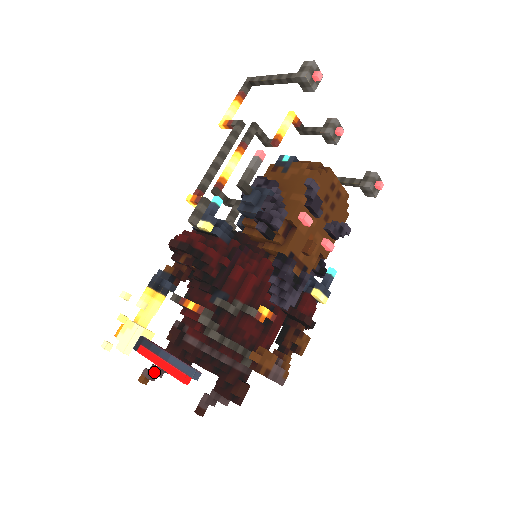
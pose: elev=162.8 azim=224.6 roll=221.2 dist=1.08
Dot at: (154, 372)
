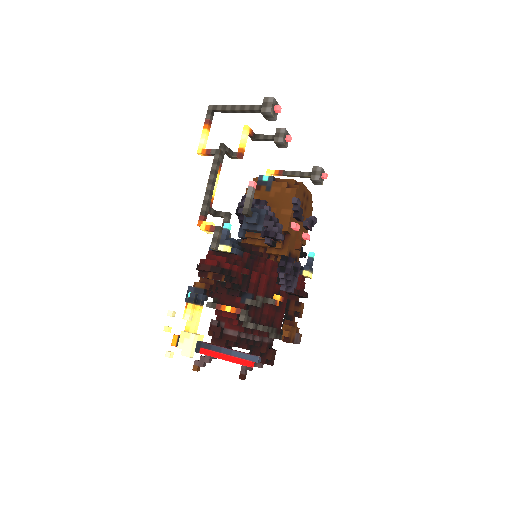
Dot at: (205, 361)
